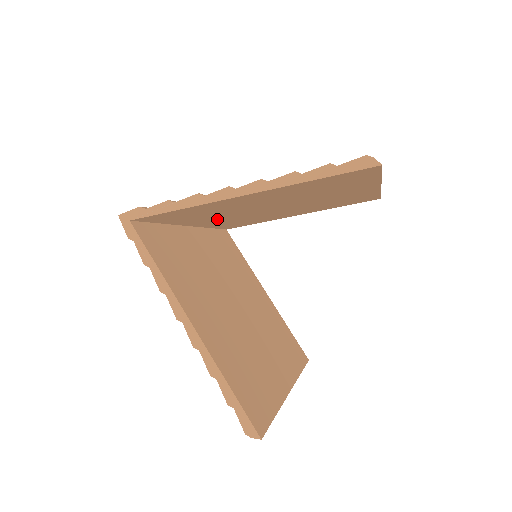
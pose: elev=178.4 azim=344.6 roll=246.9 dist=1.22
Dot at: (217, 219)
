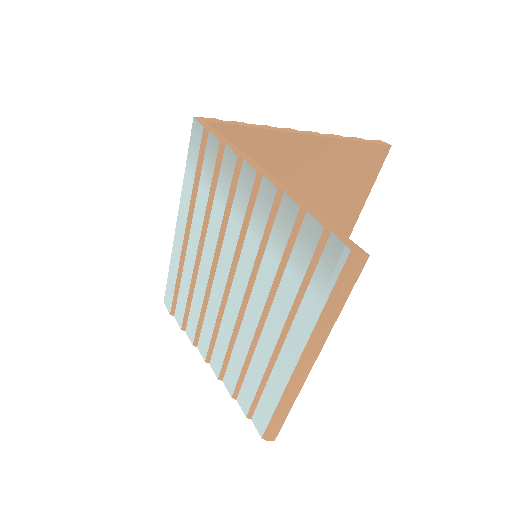
Dot at: occluded
